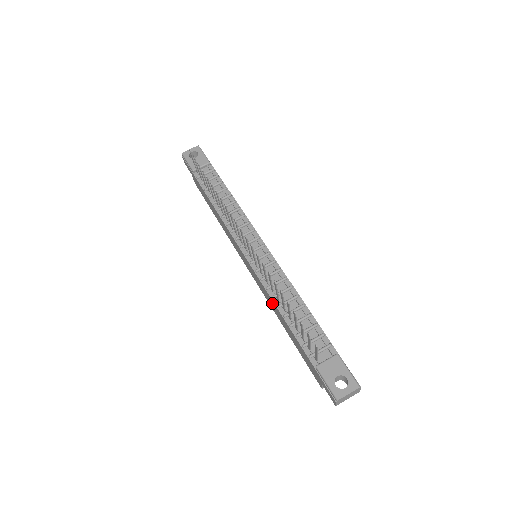
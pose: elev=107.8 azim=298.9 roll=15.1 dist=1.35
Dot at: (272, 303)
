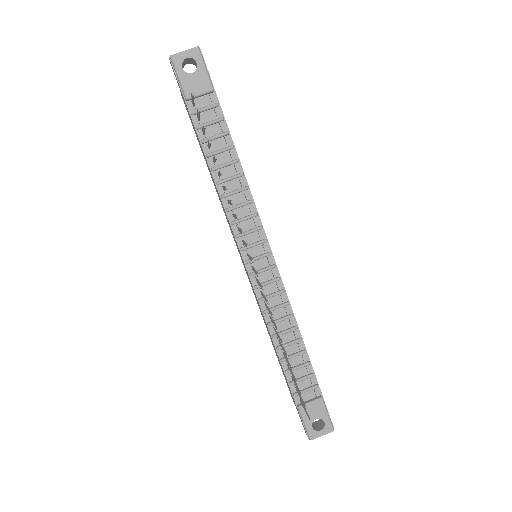
Dot at: (265, 322)
